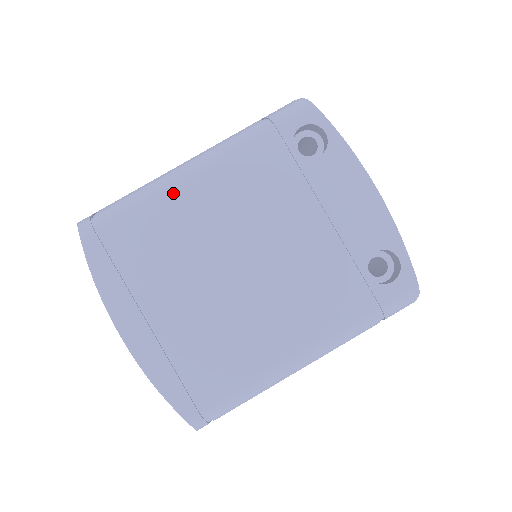
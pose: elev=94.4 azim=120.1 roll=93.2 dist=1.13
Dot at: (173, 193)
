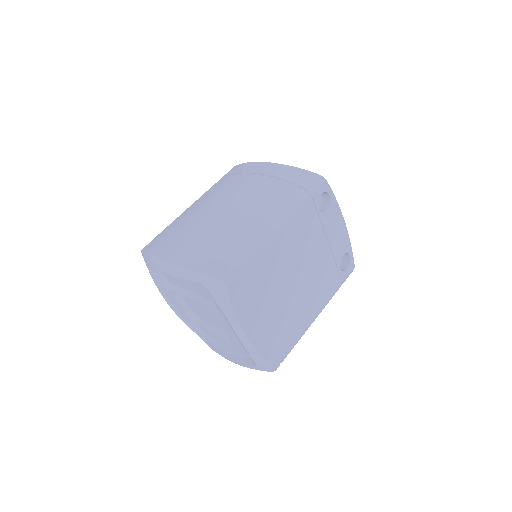
Dot at: (269, 246)
